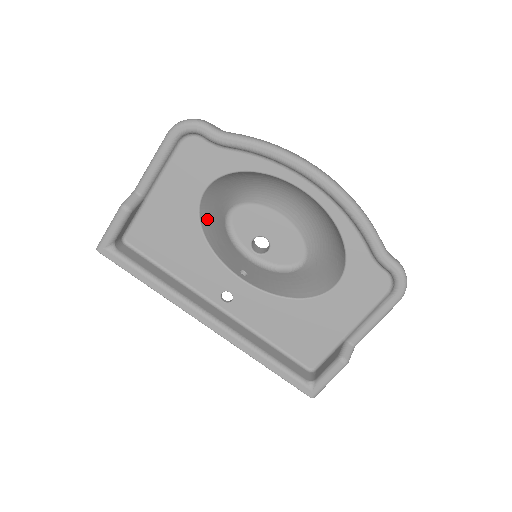
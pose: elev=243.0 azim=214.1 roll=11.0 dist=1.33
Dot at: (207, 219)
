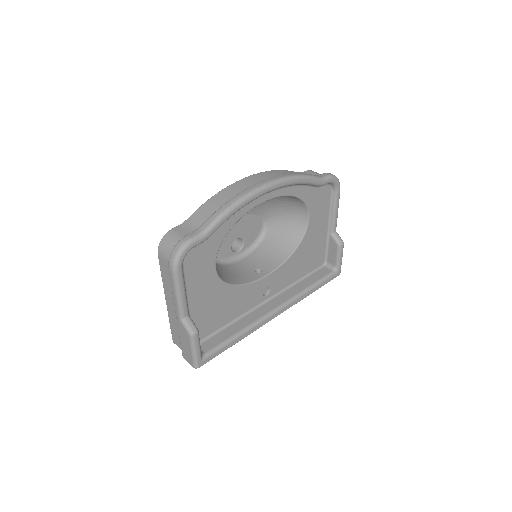
Dot at: (221, 276)
